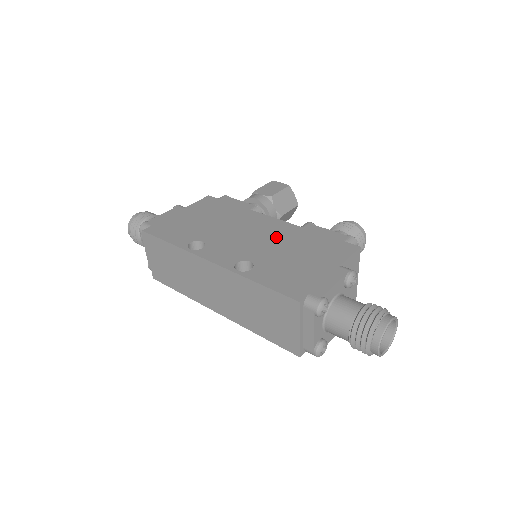
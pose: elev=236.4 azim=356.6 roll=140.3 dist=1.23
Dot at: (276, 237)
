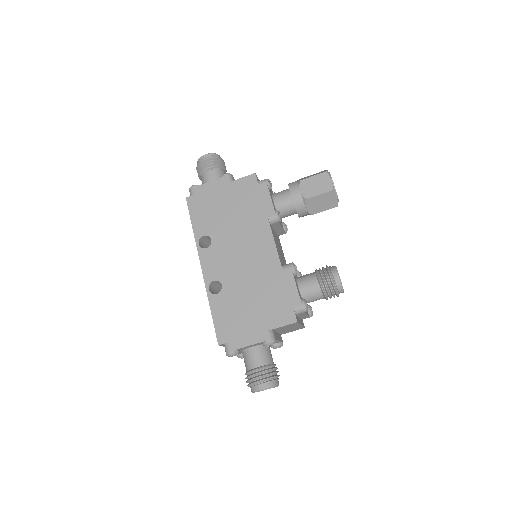
Dot at: (256, 269)
